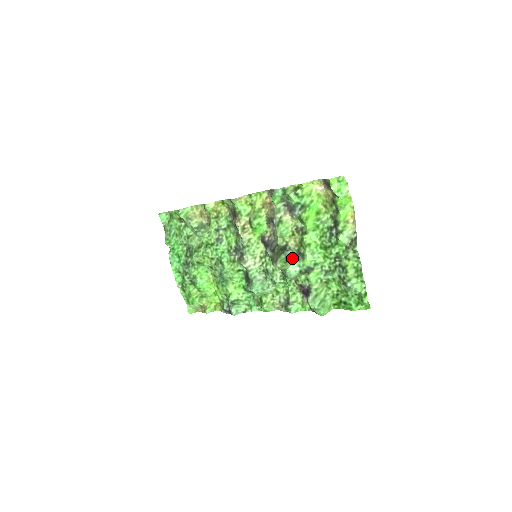
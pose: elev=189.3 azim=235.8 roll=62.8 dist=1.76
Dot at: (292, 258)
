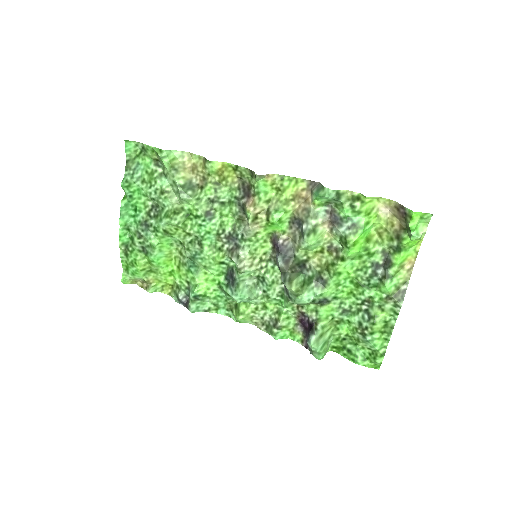
Dot at: (310, 281)
